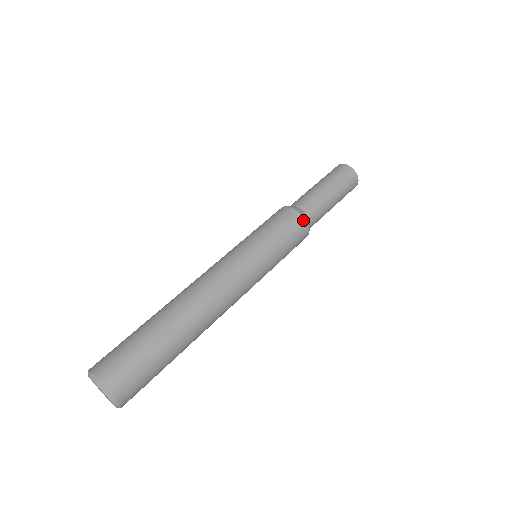
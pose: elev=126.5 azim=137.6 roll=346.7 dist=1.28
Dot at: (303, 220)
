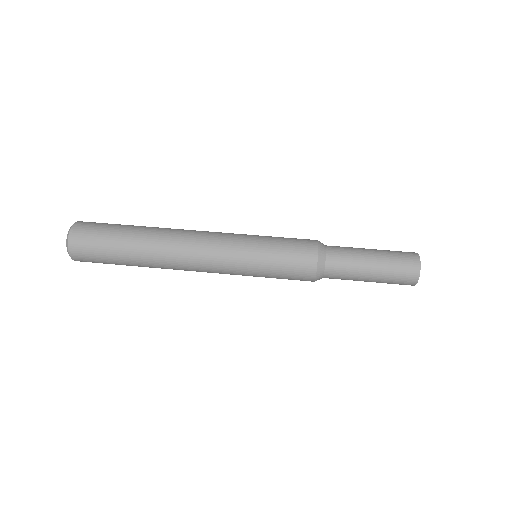
Dot at: (316, 248)
